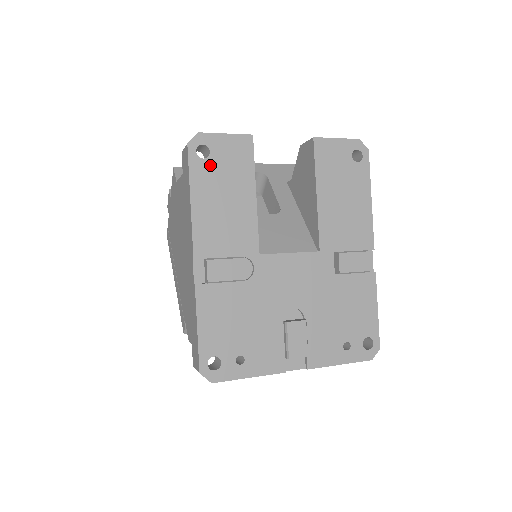
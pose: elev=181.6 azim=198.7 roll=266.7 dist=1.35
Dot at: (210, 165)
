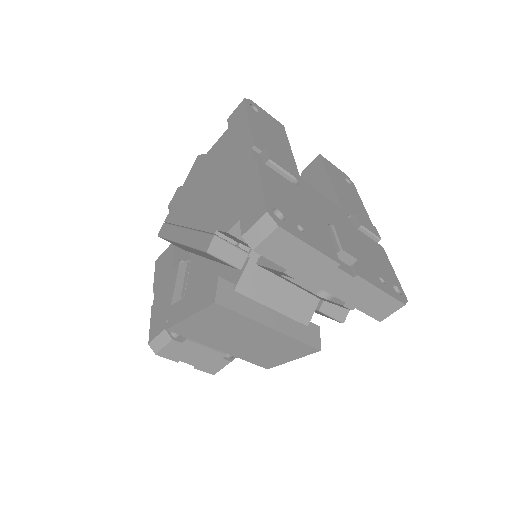
Dot at: (260, 116)
